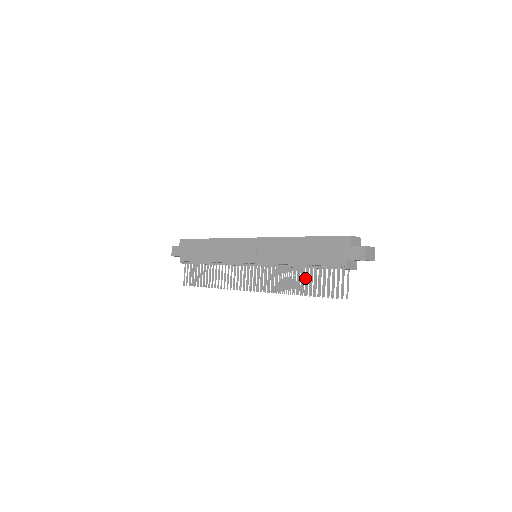
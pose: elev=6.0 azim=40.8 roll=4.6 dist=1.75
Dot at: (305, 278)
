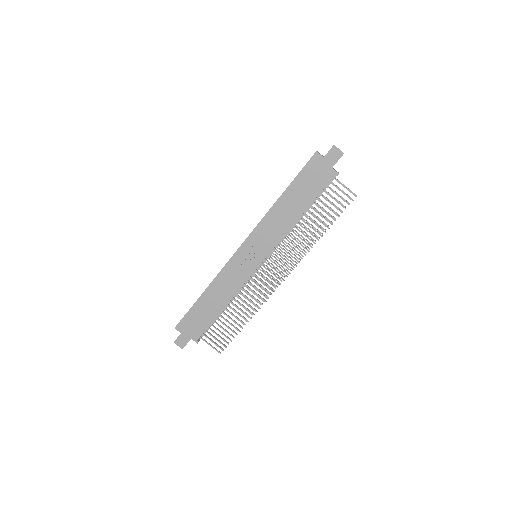
Dot at: occluded
